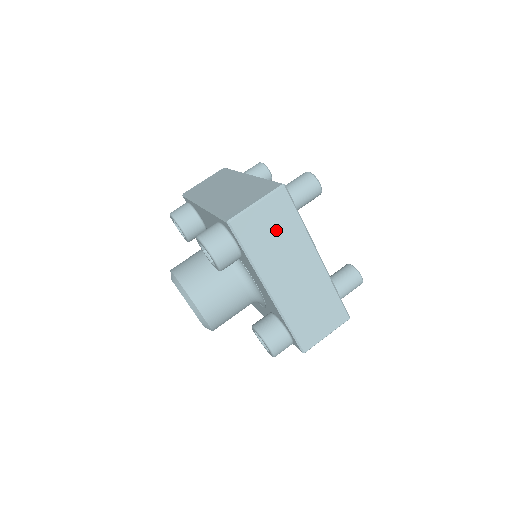
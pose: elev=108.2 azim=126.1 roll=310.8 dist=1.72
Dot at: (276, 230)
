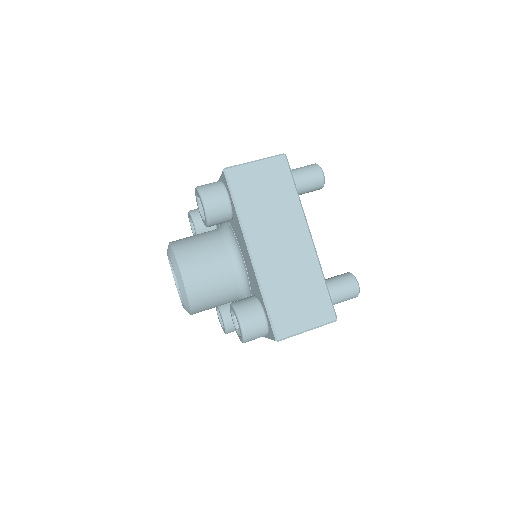
Dot at: (269, 192)
